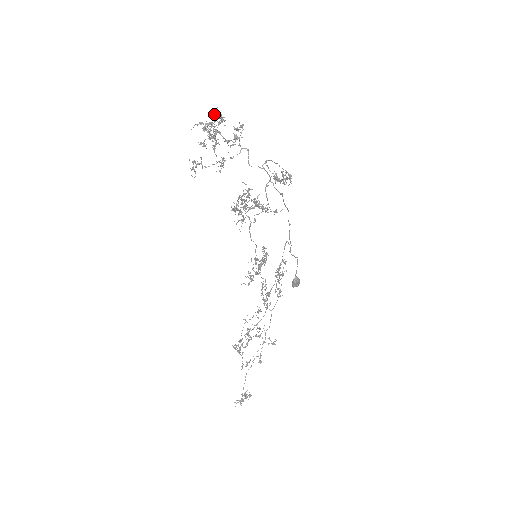
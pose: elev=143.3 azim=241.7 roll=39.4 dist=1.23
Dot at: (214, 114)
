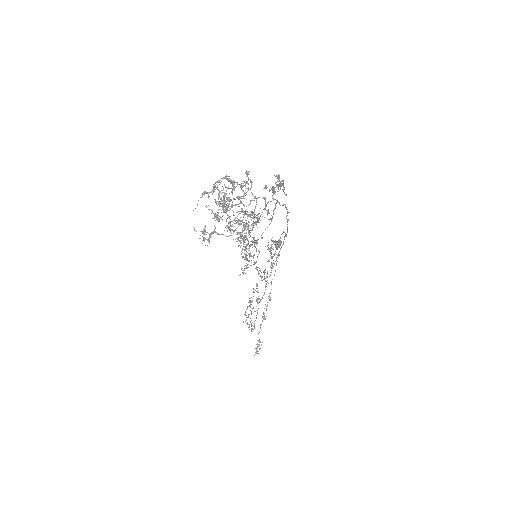
Dot at: (228, 186)
